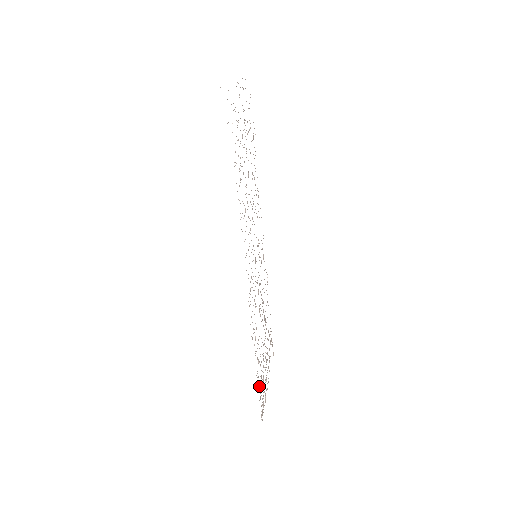
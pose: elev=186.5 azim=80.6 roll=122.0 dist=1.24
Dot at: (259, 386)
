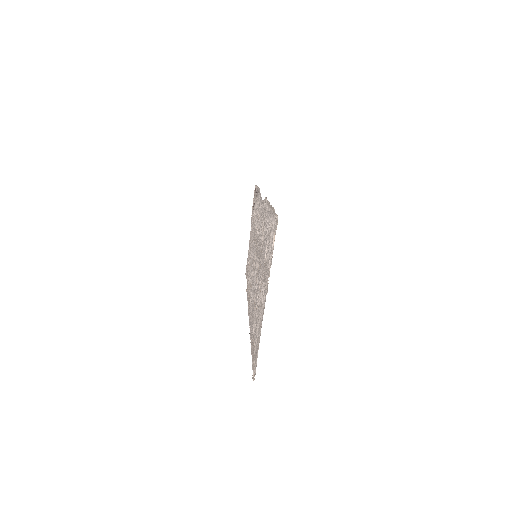
Dot at: occluded
